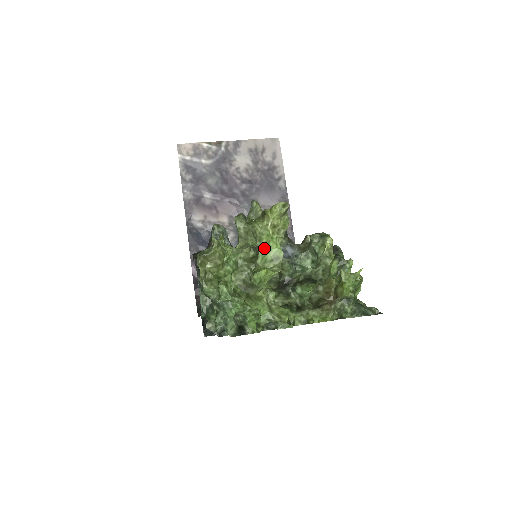
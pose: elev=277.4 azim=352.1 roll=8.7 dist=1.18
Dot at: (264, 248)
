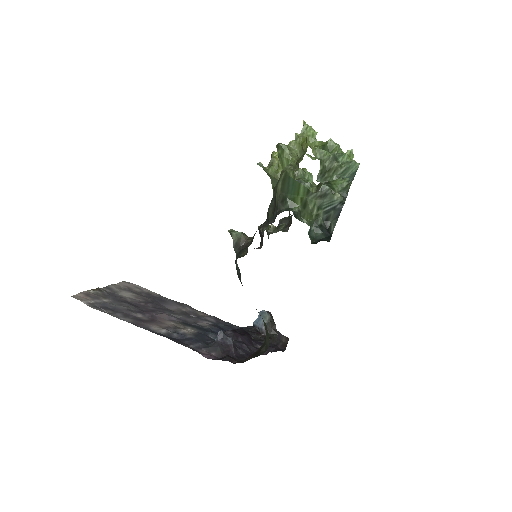
Dot at: occluded
